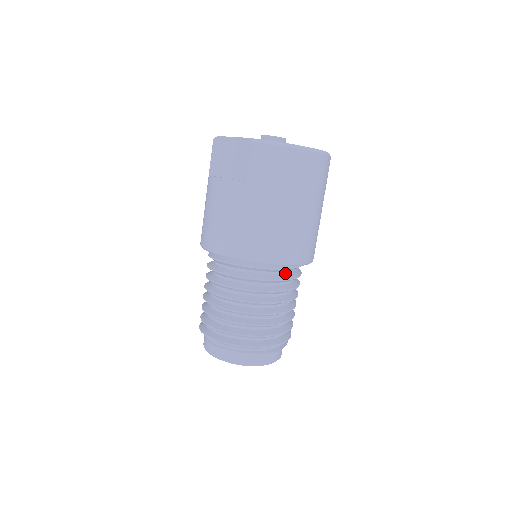
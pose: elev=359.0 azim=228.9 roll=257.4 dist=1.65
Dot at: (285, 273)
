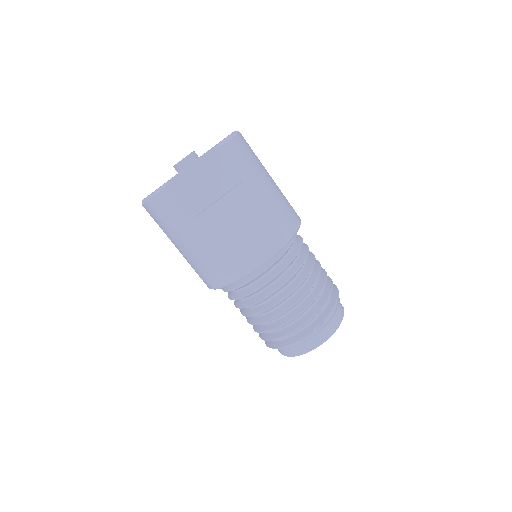
Dot at: occluded
